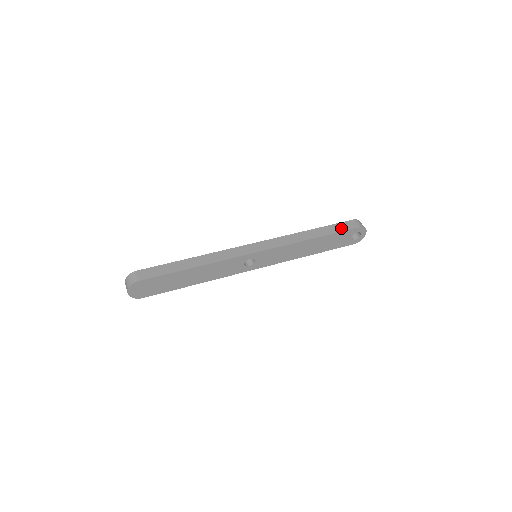
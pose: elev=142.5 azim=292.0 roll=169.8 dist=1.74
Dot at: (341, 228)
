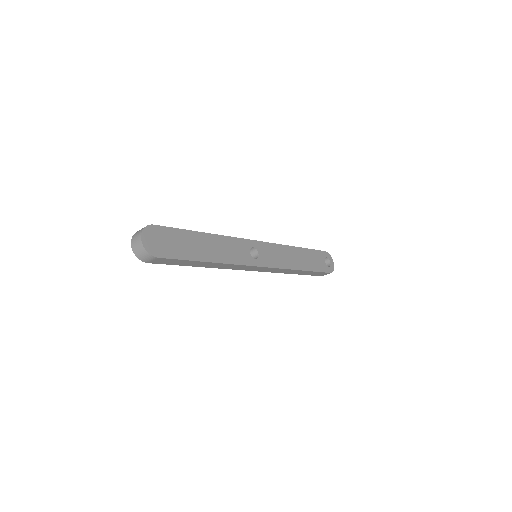
Dot at: occluded
